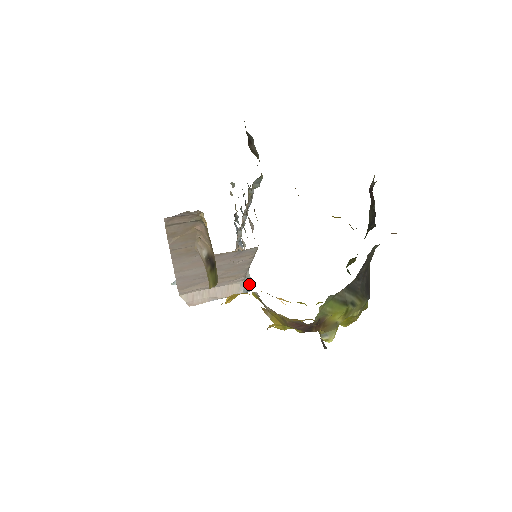
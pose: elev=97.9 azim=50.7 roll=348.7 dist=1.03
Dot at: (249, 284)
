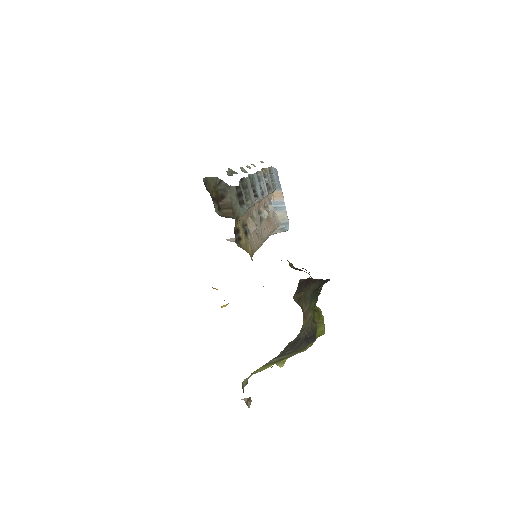
Dot at: (286, 226)
